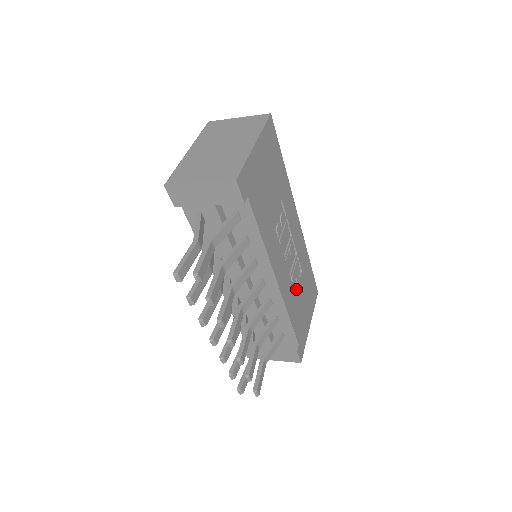
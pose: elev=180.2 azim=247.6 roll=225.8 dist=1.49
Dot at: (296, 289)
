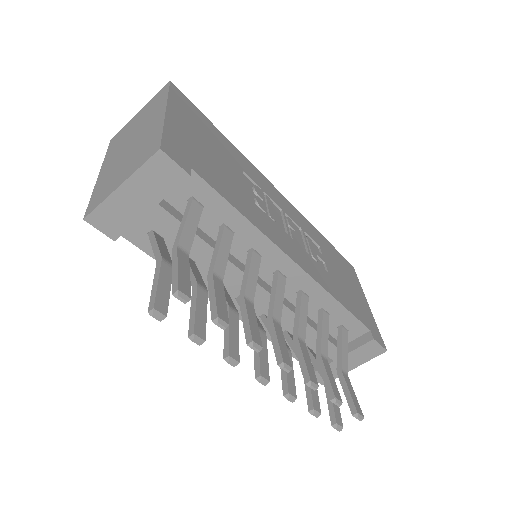
Dot at: (326, 268)
